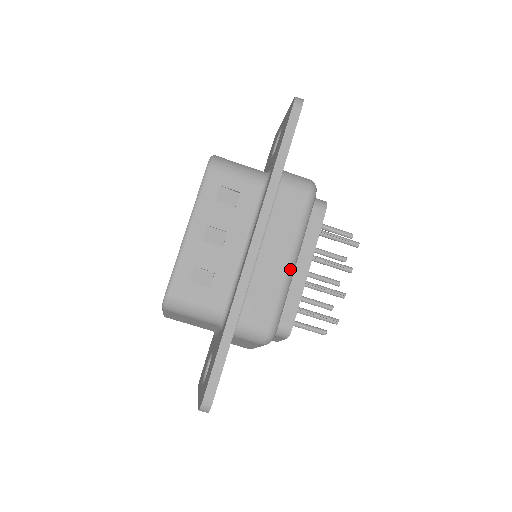
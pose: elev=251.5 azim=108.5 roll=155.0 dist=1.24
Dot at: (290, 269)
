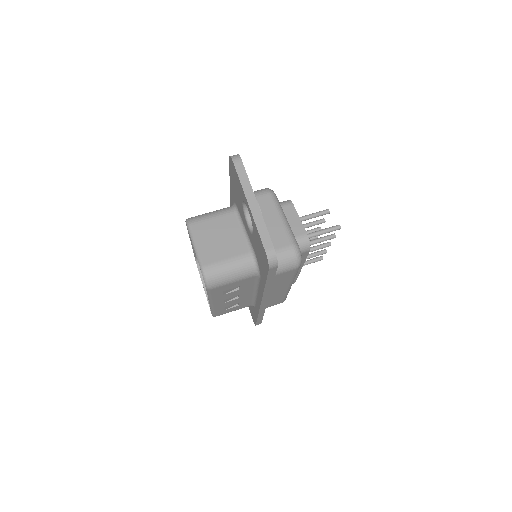
Dot at: occluded
